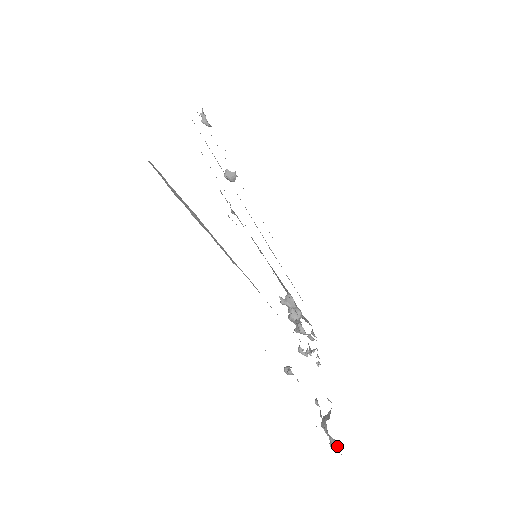
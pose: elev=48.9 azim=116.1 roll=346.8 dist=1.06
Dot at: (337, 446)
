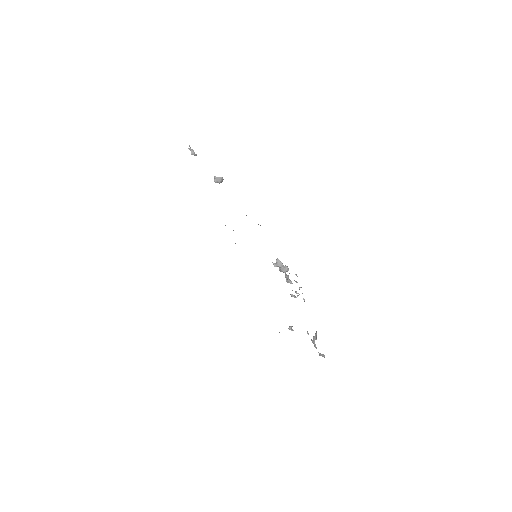
Dot at: (323, 356)
